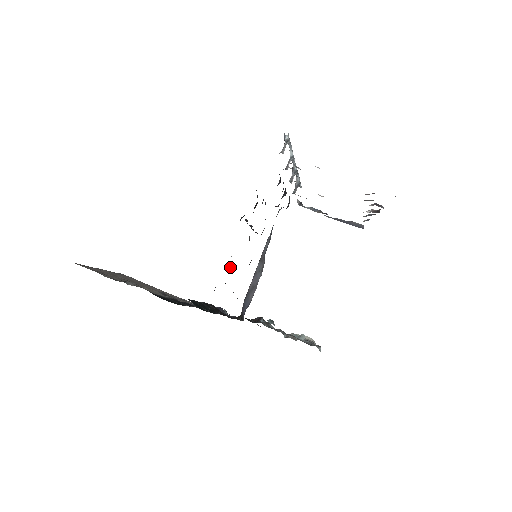
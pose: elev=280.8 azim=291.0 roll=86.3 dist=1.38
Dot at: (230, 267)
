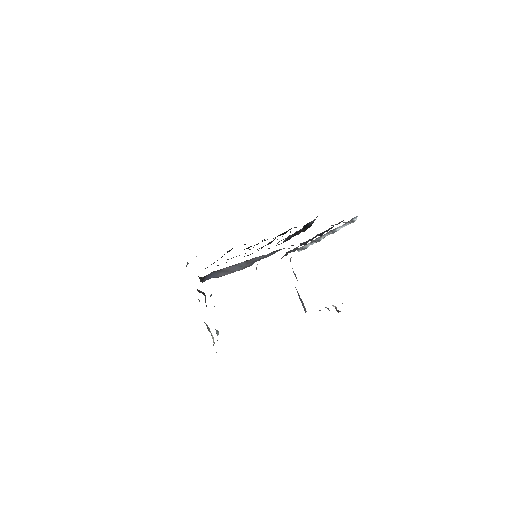
Dot at: occluded
